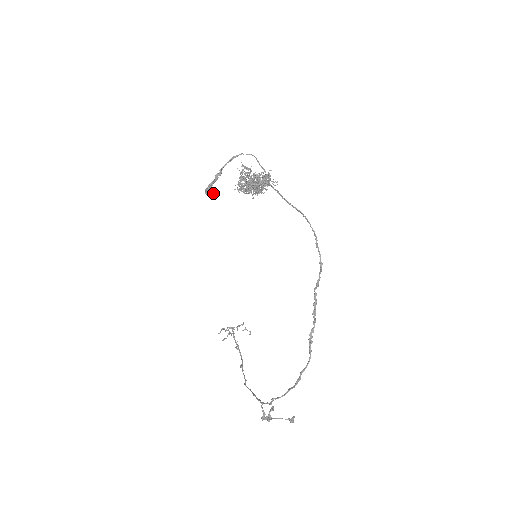
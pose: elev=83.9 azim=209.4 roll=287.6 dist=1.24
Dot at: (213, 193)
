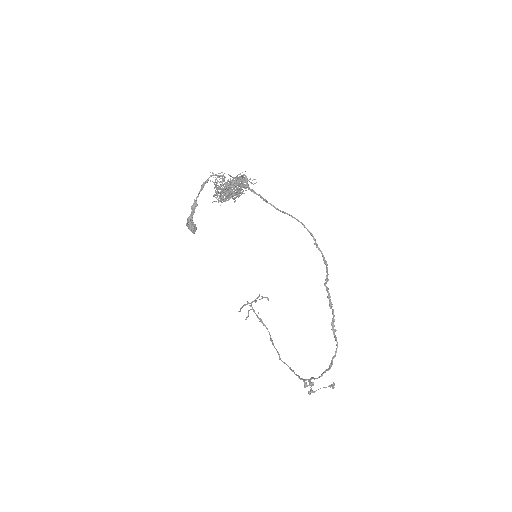
Dot at: (196, 227)
